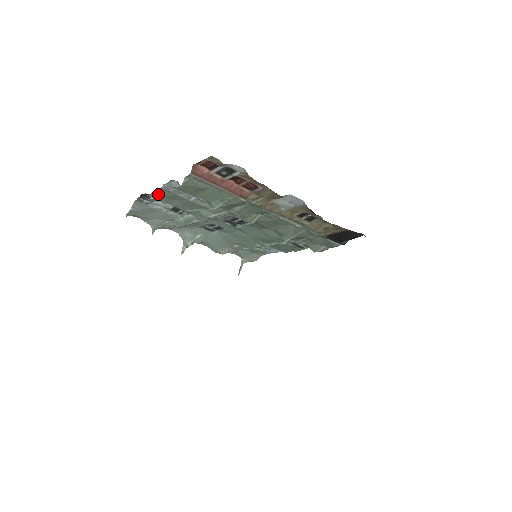
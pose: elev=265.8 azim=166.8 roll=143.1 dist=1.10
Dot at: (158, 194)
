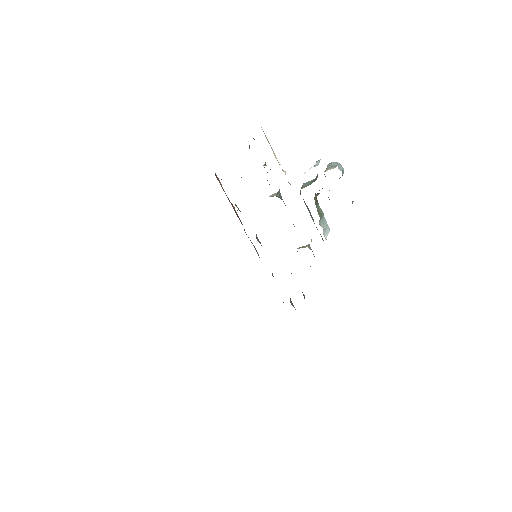
Dot at: occluded
